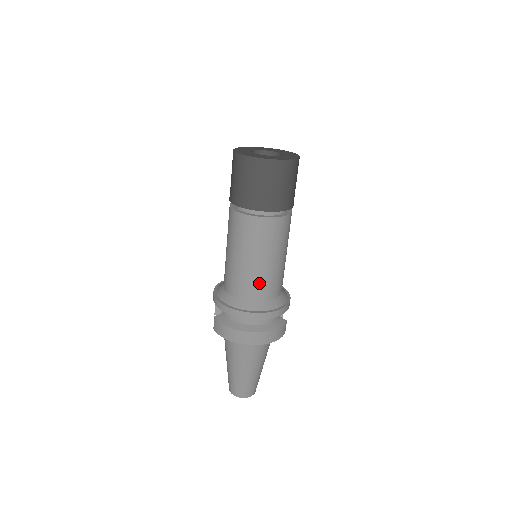
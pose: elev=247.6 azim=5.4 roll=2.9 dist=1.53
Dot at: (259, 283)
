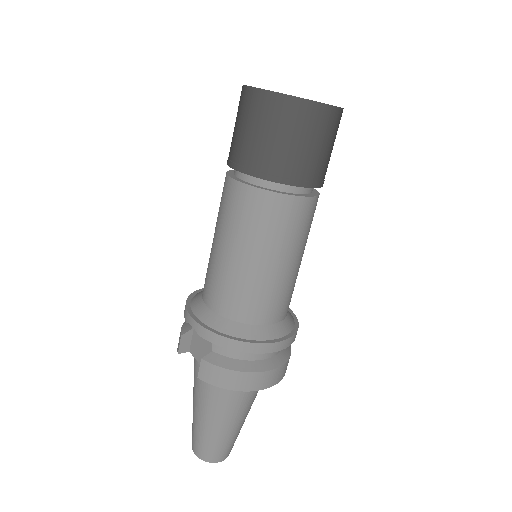
Dot at: (281, 296)
